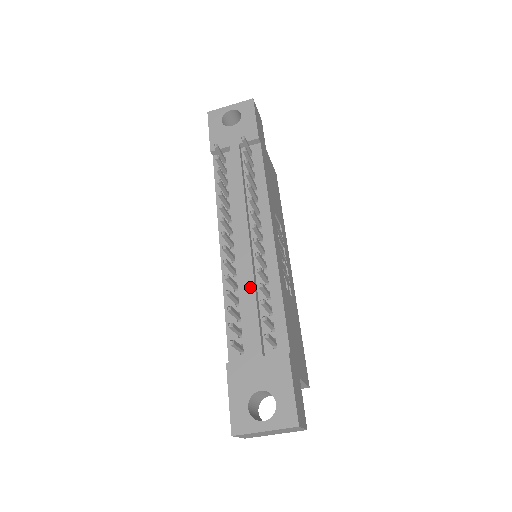
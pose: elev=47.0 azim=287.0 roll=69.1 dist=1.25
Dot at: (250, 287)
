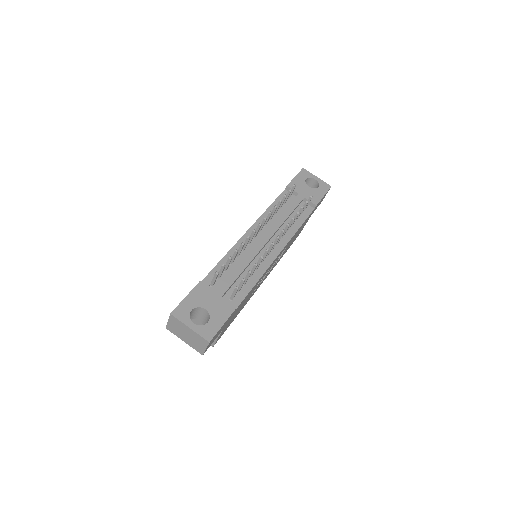
Dot at: (246, 262)
